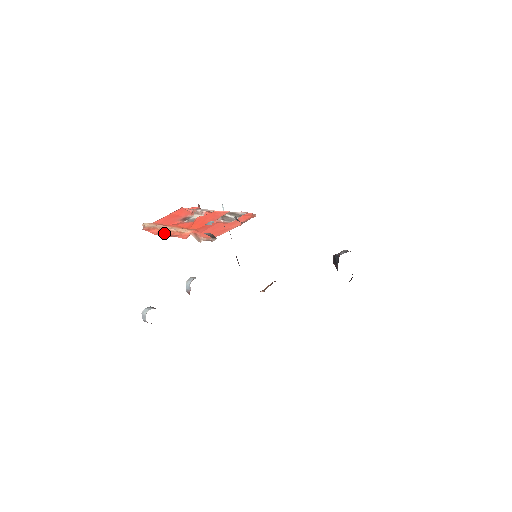
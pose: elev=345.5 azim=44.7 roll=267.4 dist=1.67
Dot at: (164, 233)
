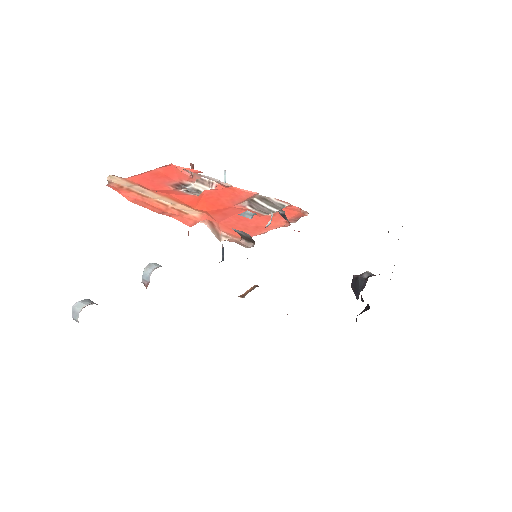
Dot at: (148, 203)
